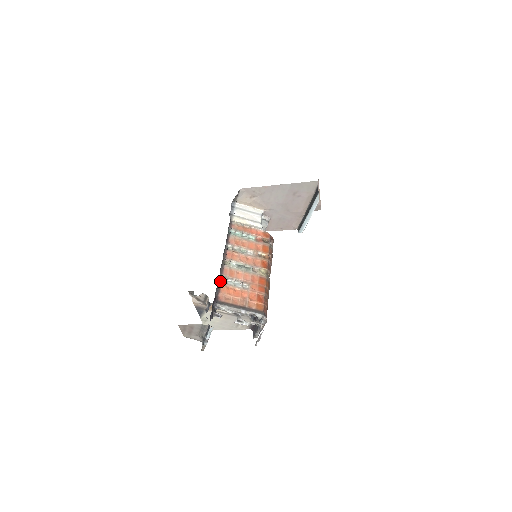
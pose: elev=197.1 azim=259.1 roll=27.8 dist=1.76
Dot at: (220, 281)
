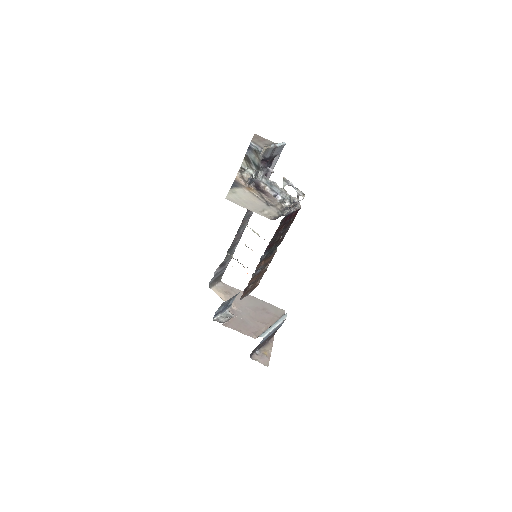
Dot at: occluded
